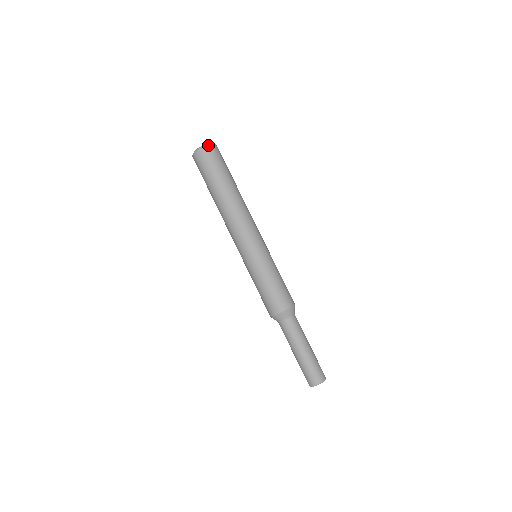
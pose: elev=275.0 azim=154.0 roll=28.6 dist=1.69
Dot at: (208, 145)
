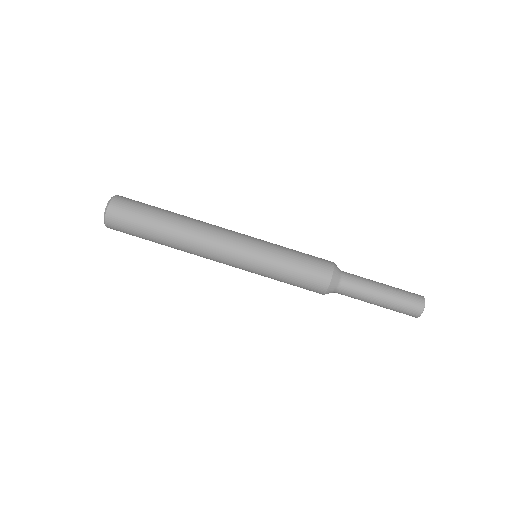
Dot at: (107, 210)
